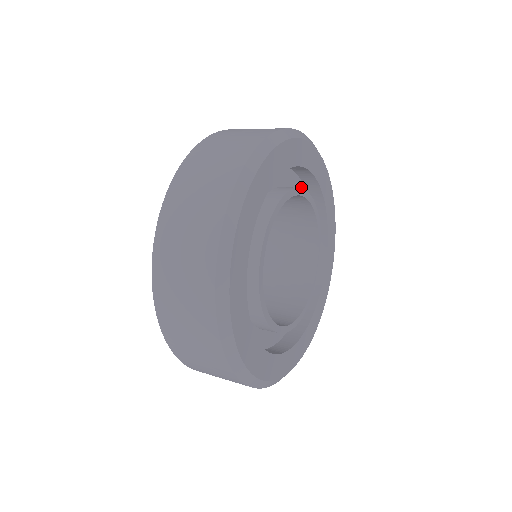
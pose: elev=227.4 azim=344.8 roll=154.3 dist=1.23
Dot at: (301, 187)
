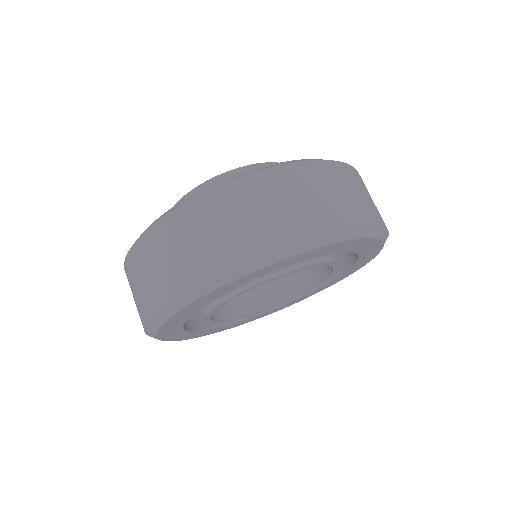
Dot at: occluded
